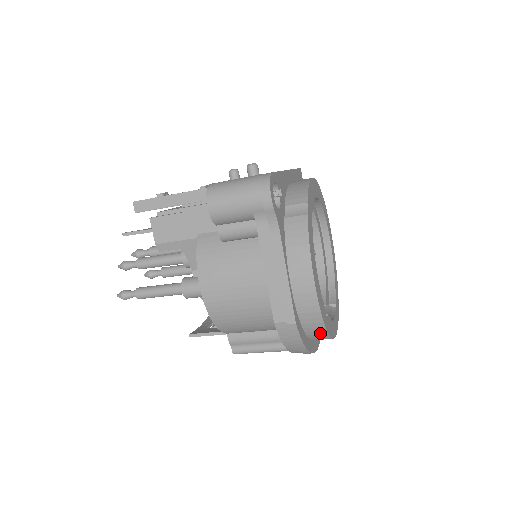
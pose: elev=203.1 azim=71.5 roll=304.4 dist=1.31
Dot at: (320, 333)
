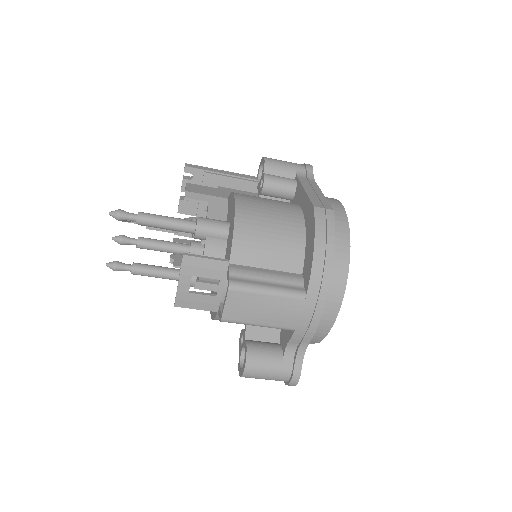
Dot at: (343, 251)
